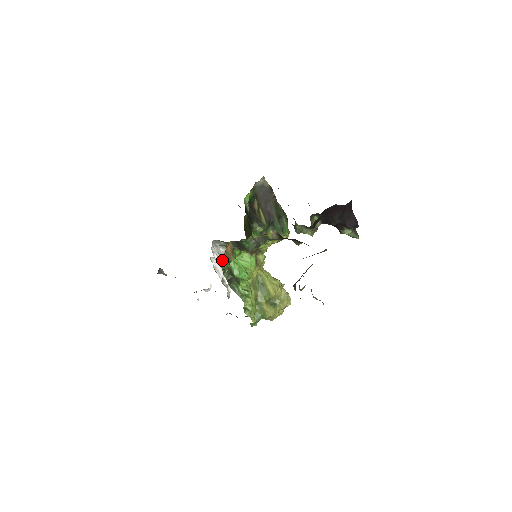
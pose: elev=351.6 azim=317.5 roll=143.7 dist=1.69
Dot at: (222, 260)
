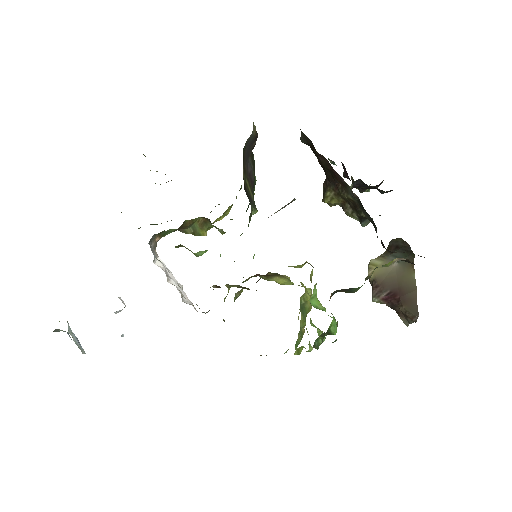
Dot at: occluded
